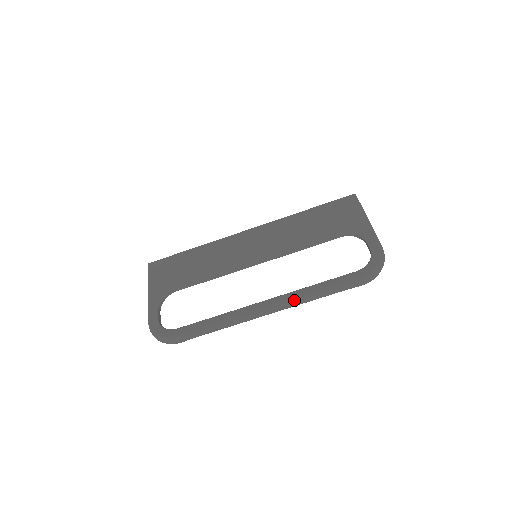
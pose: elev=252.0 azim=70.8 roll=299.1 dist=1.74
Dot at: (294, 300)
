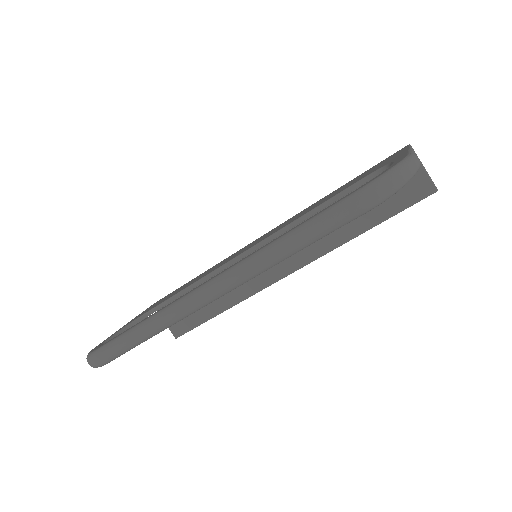
Dot at: (246, 260)
